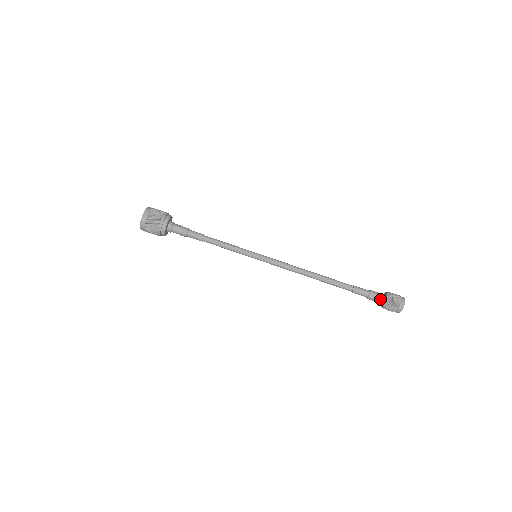
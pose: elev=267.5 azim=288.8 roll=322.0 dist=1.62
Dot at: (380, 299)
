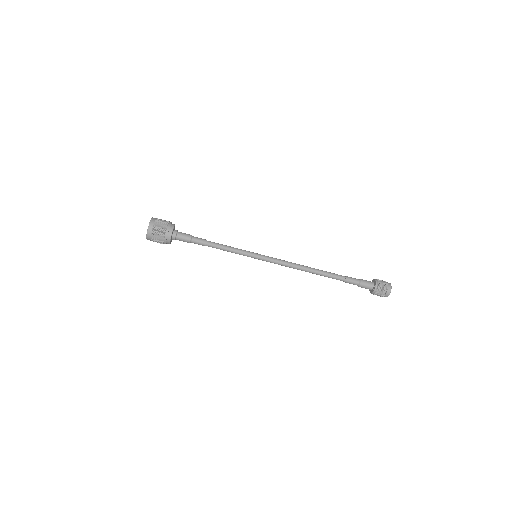
Dot at: (369, 288)
